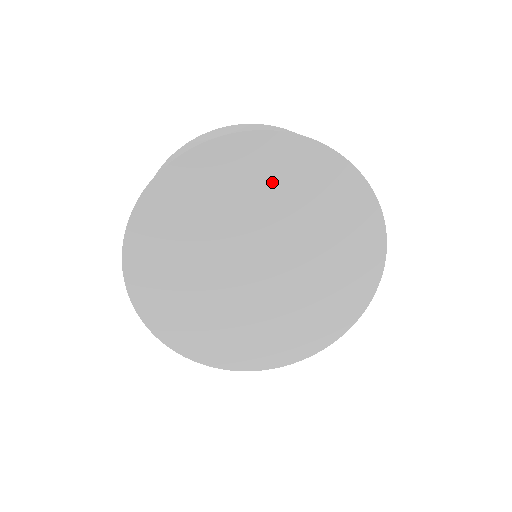
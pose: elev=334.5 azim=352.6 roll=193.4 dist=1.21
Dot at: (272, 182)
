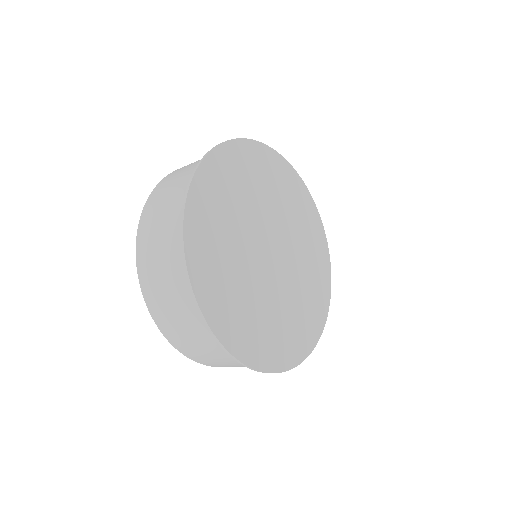
Dot at: (284, 192)
